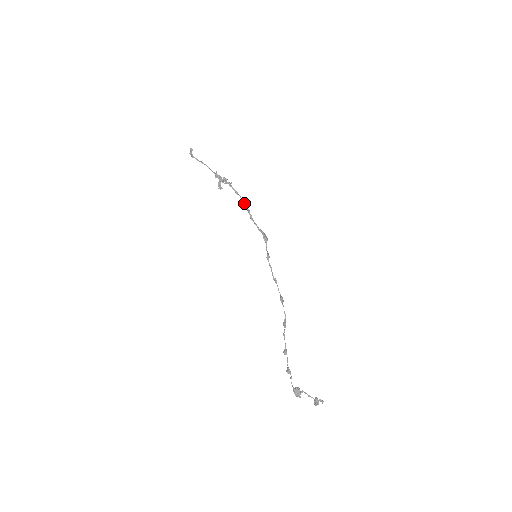
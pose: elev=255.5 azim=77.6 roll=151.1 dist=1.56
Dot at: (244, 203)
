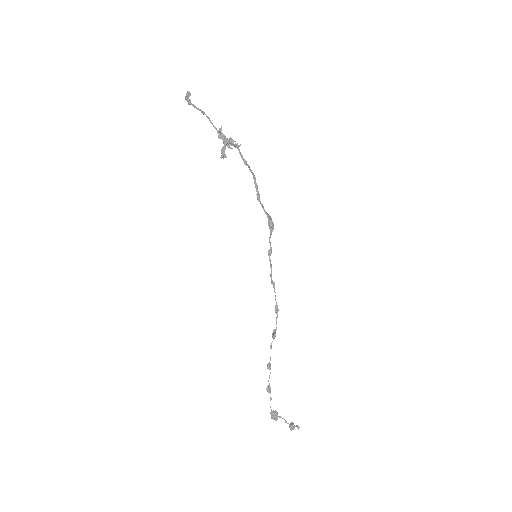
Dot at: (252, 174)
